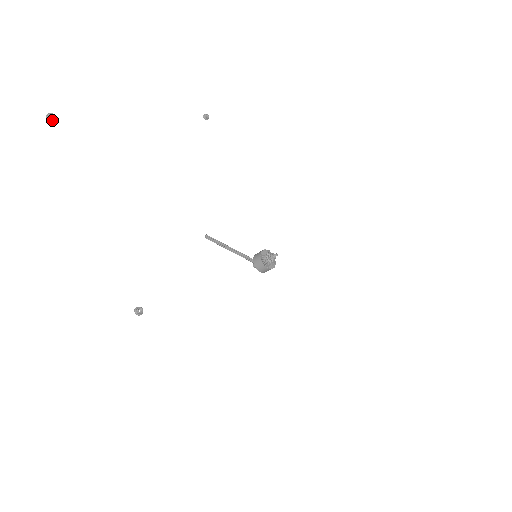
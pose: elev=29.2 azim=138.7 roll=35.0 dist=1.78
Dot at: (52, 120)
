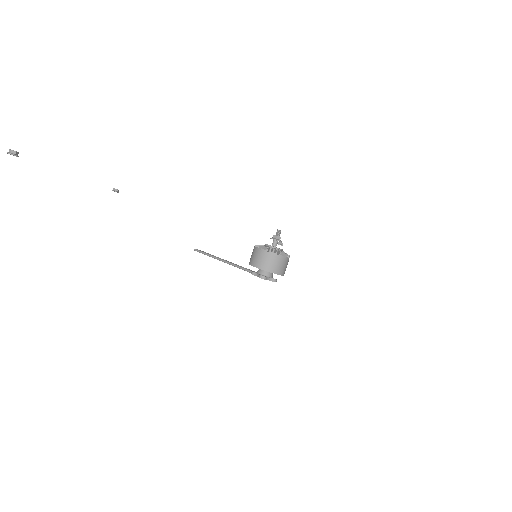
Dot at: (115, 191)
